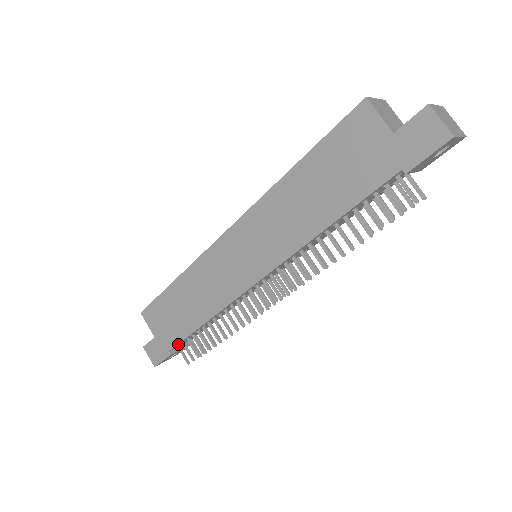
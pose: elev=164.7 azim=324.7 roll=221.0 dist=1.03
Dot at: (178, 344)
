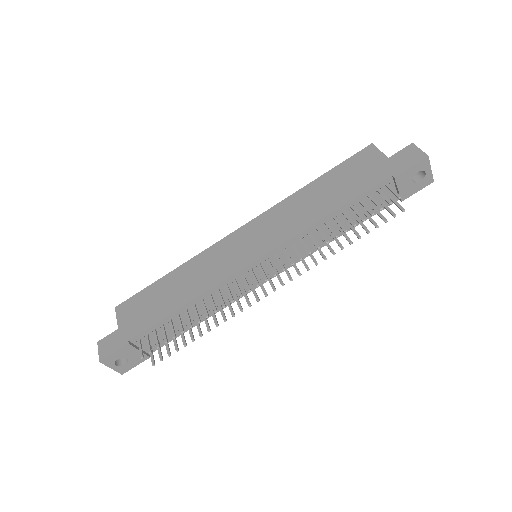
Dot at: (143, 332)
